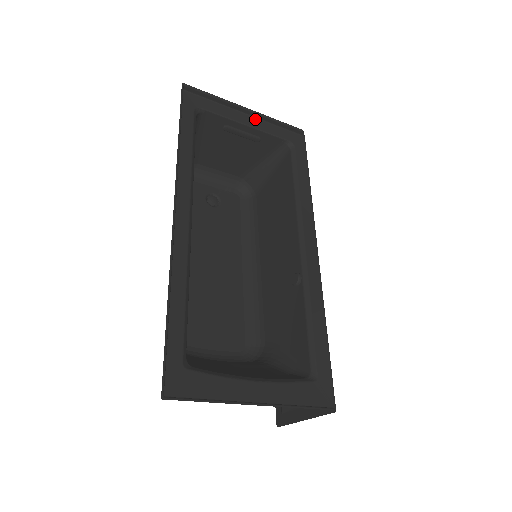
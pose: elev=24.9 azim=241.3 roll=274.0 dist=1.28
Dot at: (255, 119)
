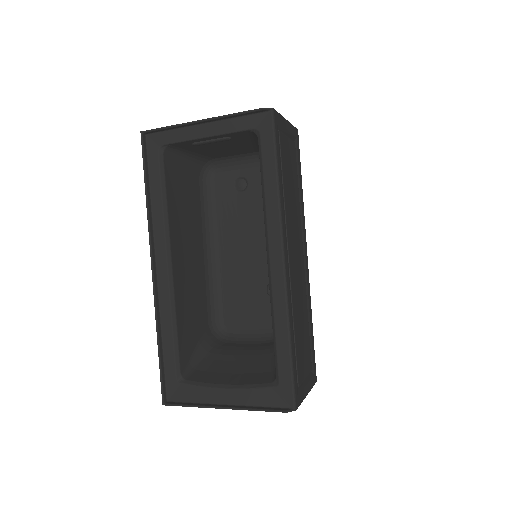
Dot at: (213, 123)
